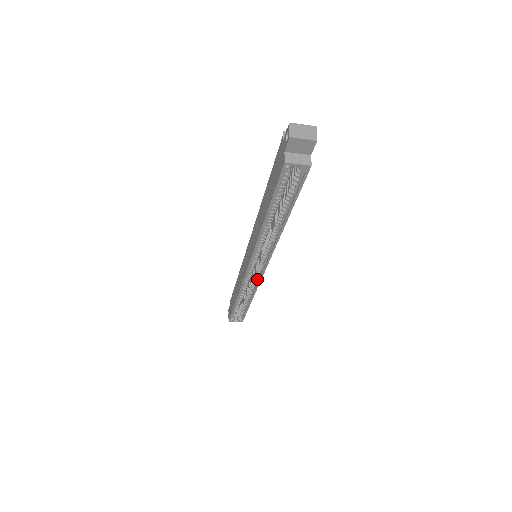
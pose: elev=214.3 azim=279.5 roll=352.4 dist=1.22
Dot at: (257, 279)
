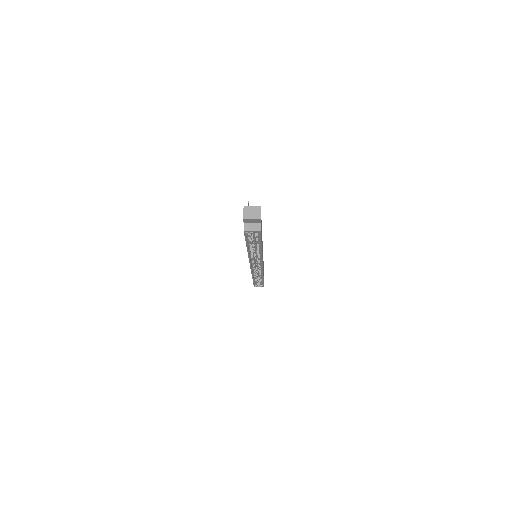
Dot at: (261, 269)
